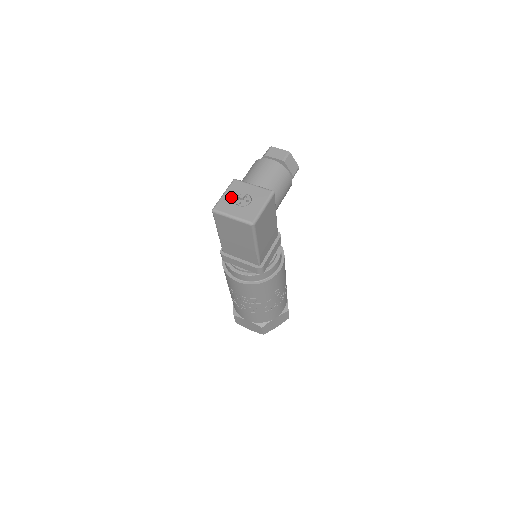
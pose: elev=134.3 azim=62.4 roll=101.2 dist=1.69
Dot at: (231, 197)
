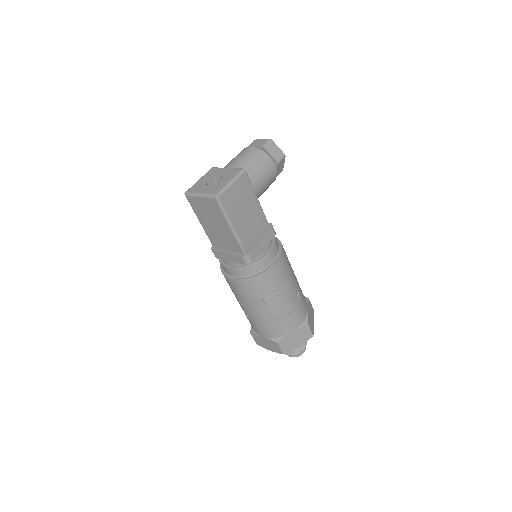
Dot at: (204, 180)
